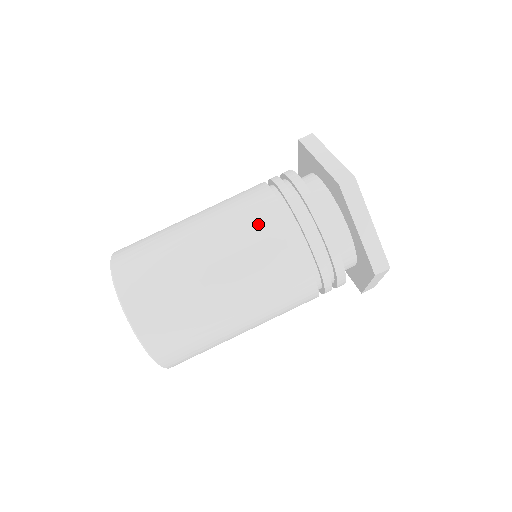
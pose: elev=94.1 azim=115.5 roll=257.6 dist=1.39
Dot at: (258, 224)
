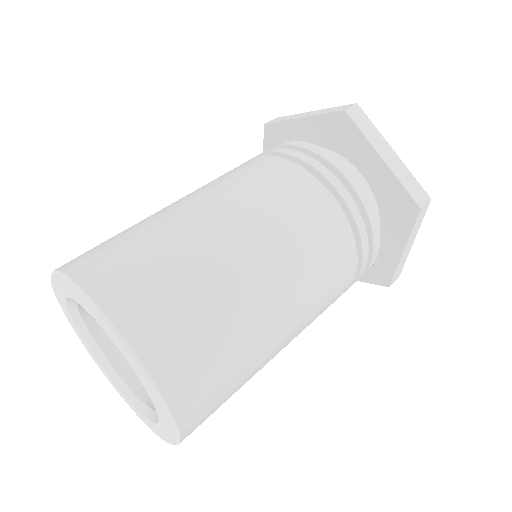
Dot at: occluded
